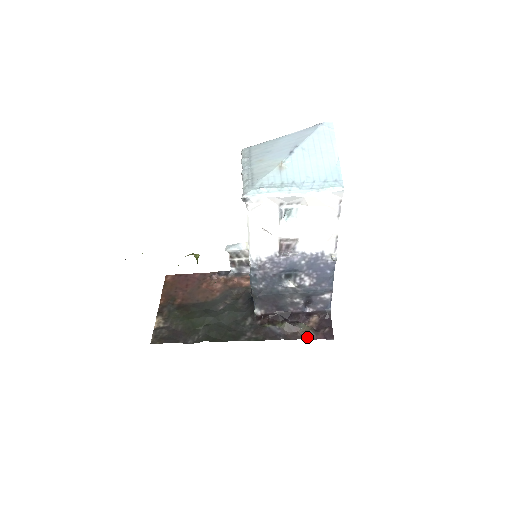
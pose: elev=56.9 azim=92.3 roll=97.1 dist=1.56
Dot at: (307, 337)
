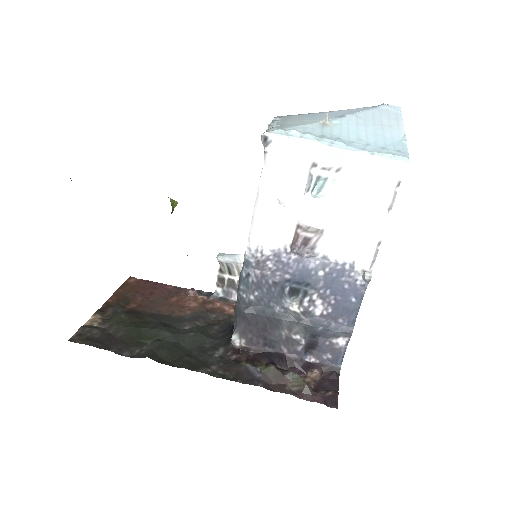
Dot at: (298, 394)
